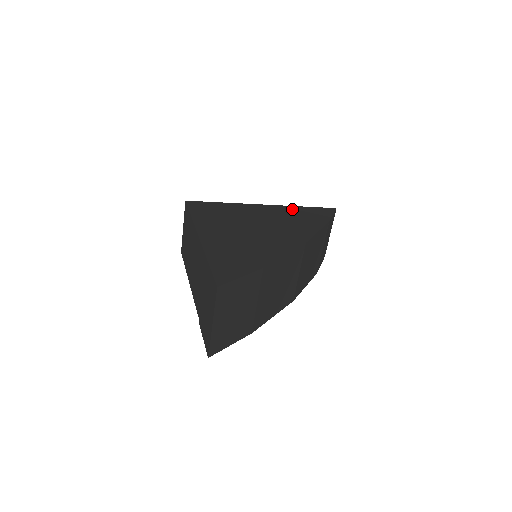
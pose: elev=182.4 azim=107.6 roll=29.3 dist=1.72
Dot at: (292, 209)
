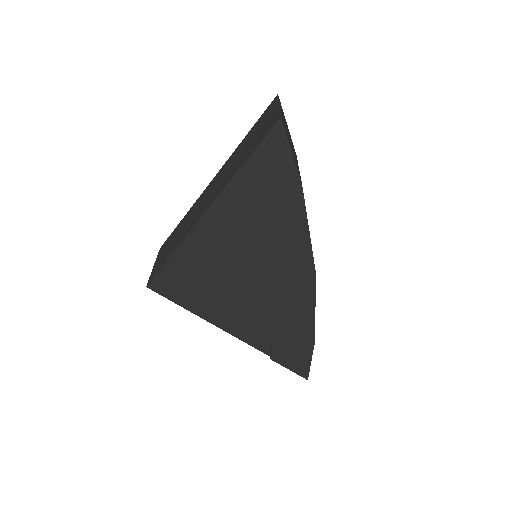
Dot at: occluded
